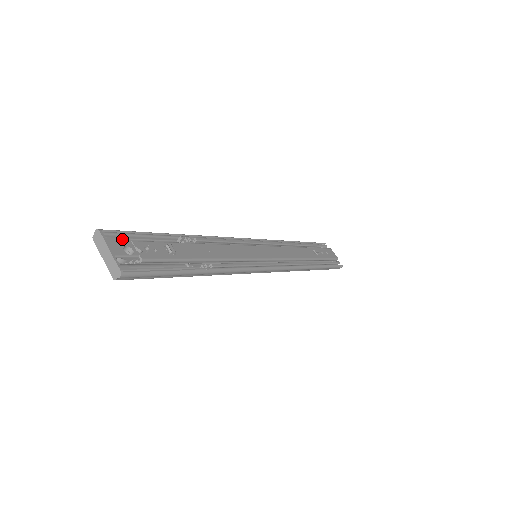
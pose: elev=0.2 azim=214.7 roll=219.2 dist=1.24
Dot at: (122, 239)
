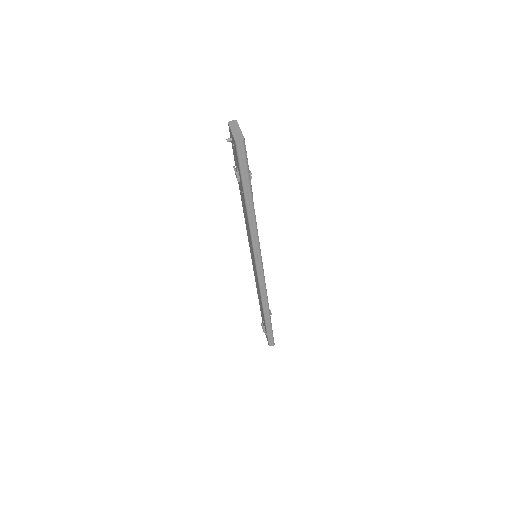
Dot at: occluded
